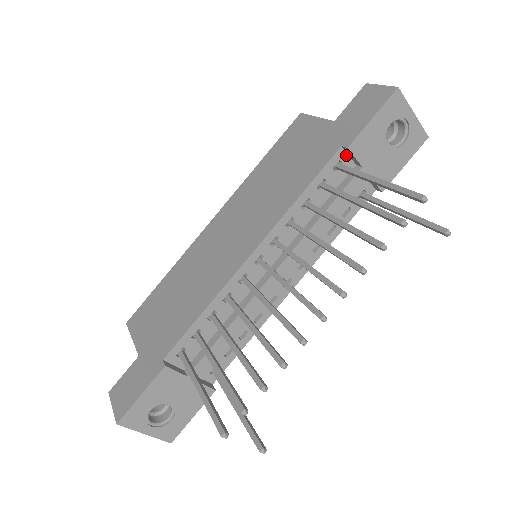
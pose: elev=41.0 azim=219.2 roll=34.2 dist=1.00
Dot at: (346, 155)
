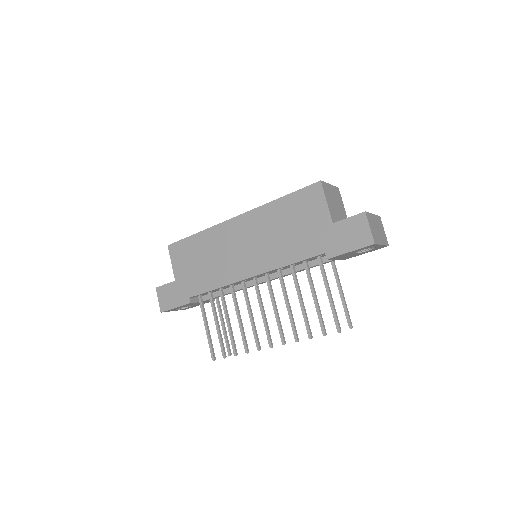
Dot at: occluded
